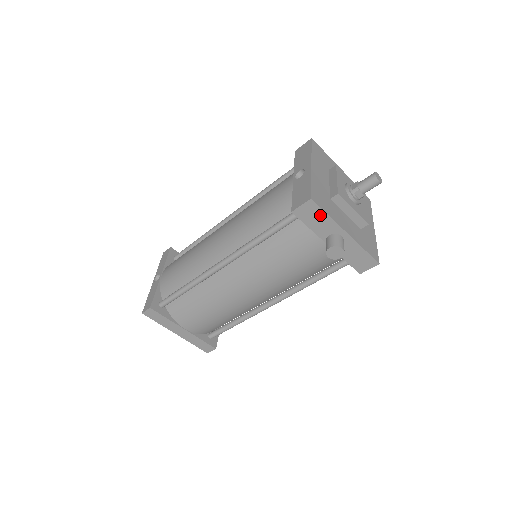
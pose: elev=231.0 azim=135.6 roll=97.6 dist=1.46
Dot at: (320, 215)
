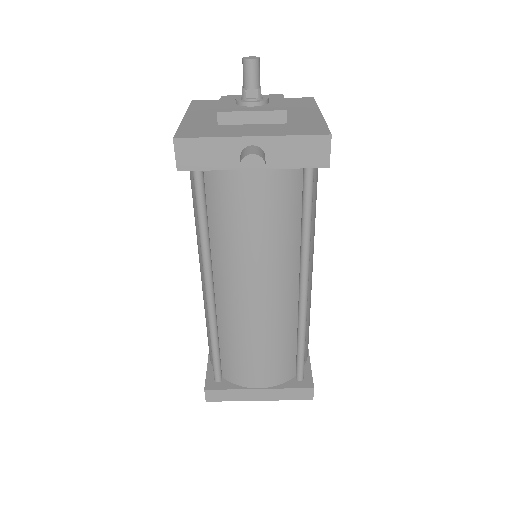
Dot at: (203, 146)
